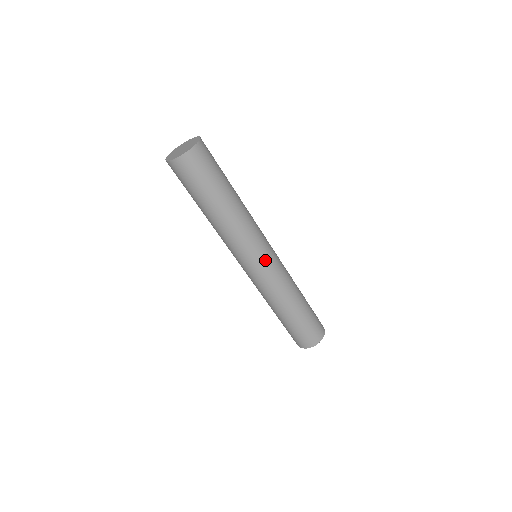
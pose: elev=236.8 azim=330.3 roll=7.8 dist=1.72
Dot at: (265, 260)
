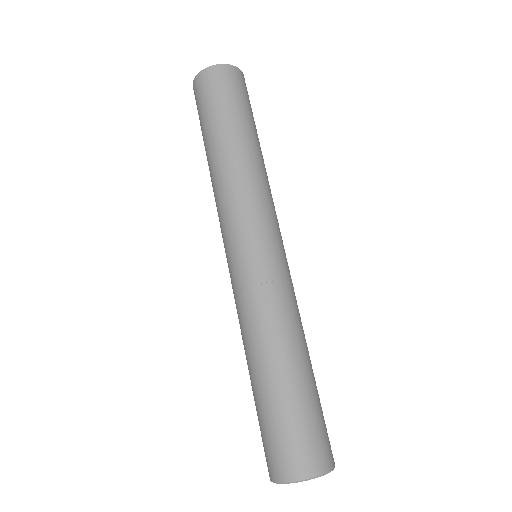
Dot at: (247, 250)
